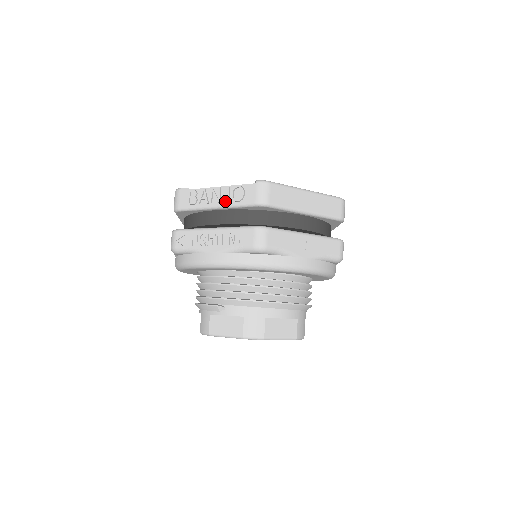
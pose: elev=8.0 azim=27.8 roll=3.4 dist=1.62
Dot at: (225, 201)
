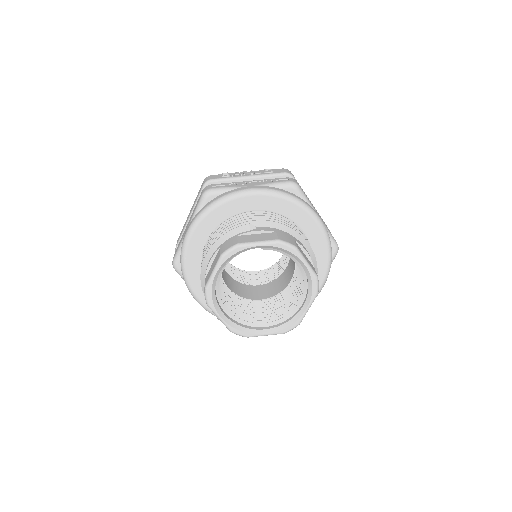
Dot at: (258, 172)
